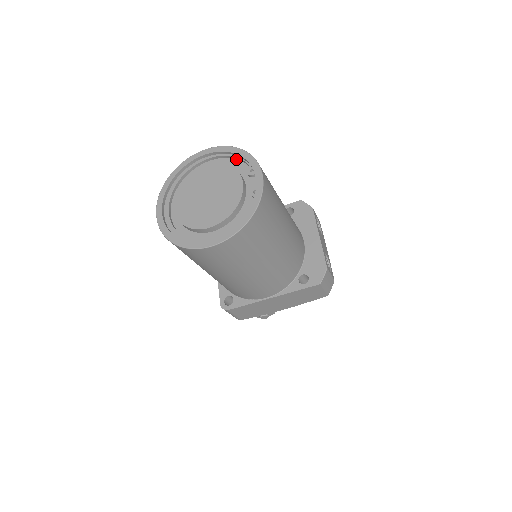
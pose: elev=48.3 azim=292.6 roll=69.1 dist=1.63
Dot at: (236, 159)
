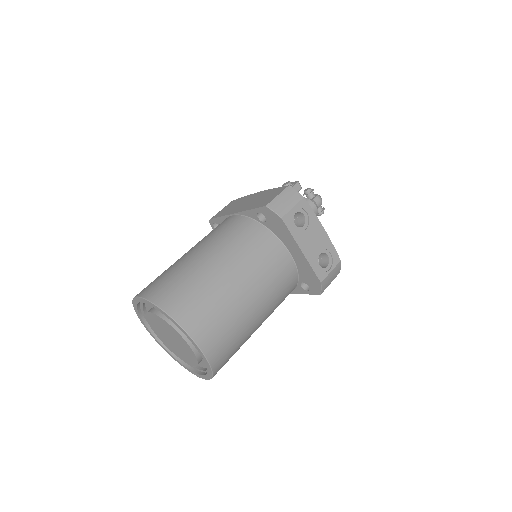
Dot at: occluded
